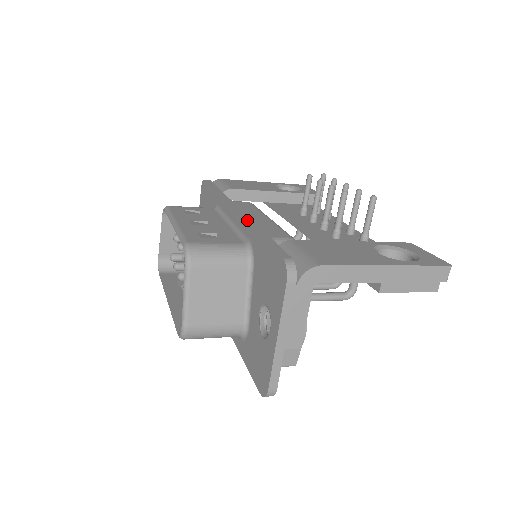
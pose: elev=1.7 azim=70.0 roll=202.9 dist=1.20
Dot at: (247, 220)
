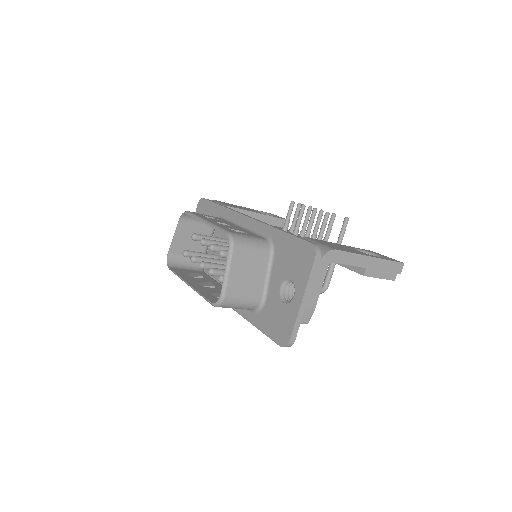
Dot at: (265, 223)
